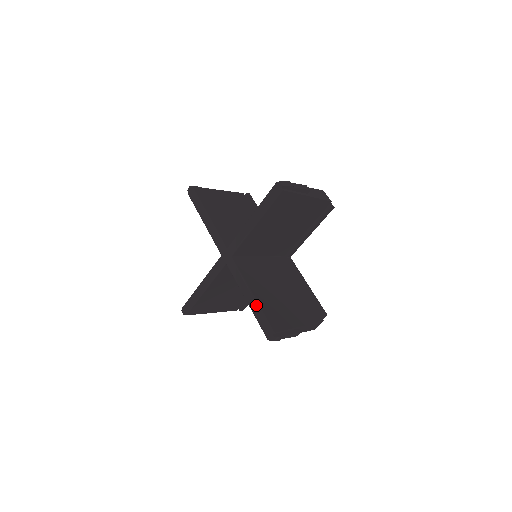
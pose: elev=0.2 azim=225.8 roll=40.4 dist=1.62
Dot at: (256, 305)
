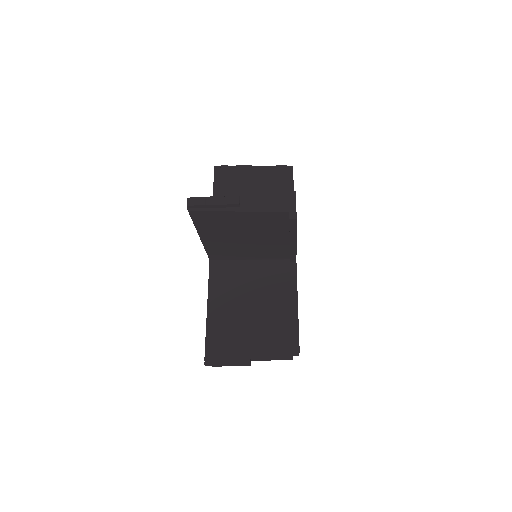
Dot at: occluded
